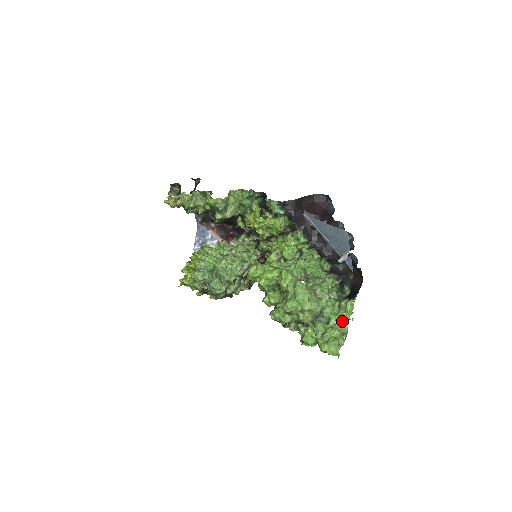
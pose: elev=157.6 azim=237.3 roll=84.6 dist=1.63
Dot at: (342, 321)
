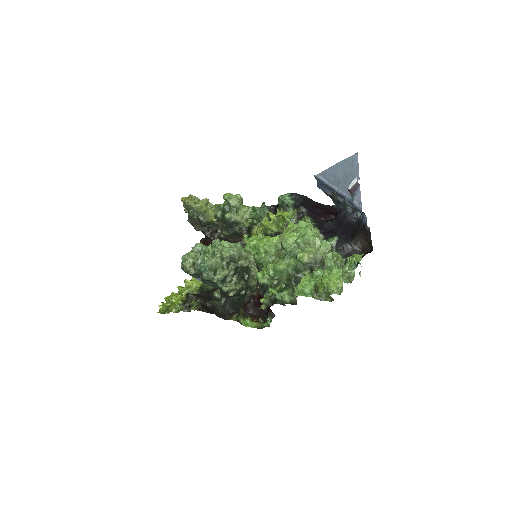
Dot at: (348, 263)
